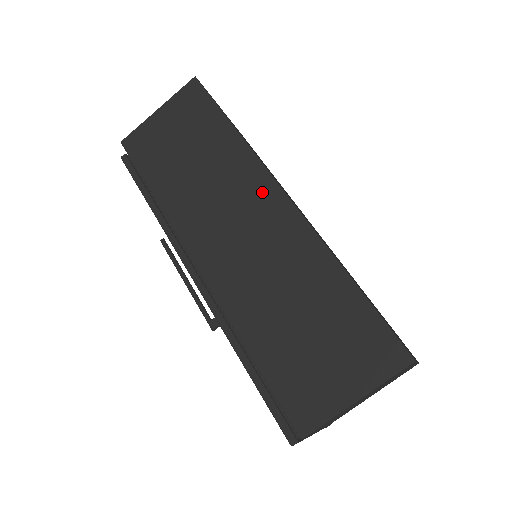
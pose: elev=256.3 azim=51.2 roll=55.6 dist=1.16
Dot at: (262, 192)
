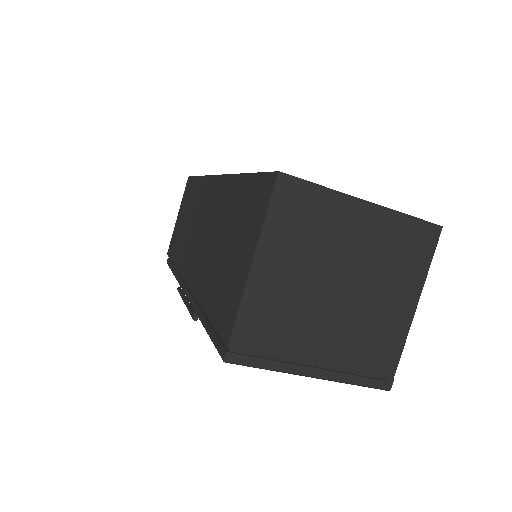
Dot at: (207, 191)
